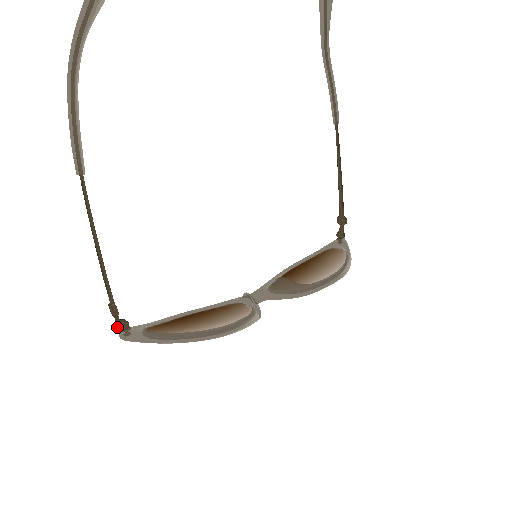
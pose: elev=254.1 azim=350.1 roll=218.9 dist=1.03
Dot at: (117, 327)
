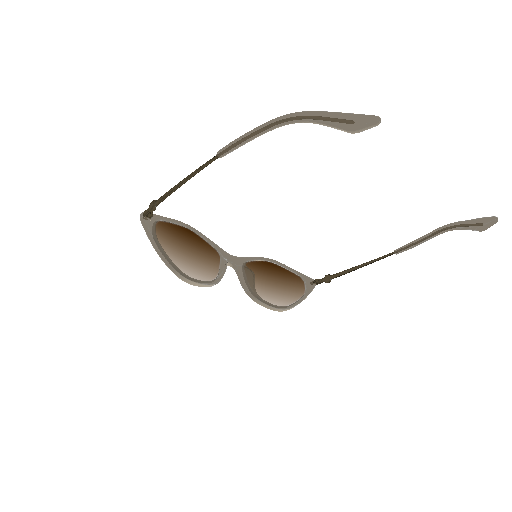
Dot at: (145, 211)
